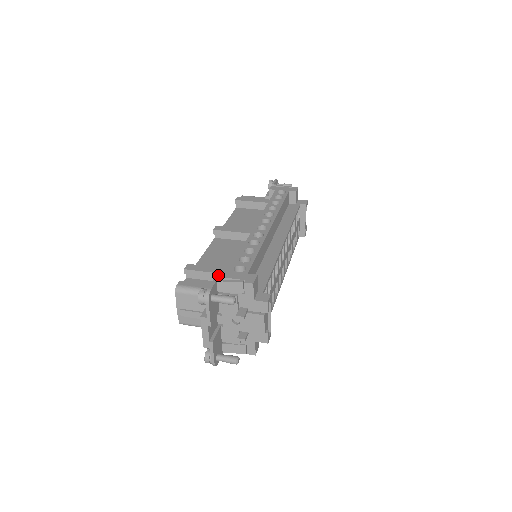
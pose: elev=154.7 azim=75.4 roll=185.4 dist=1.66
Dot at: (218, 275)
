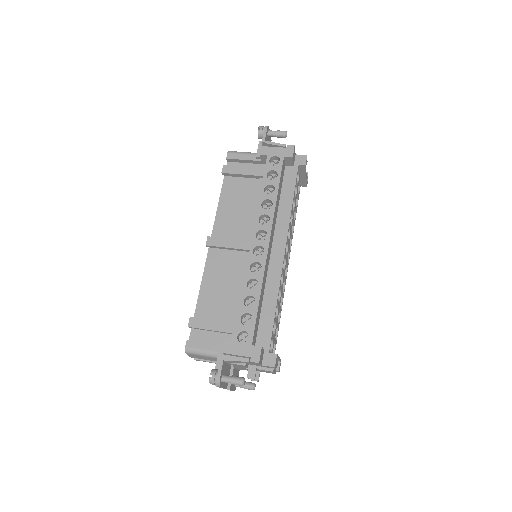
Dot at: (223, 351)
